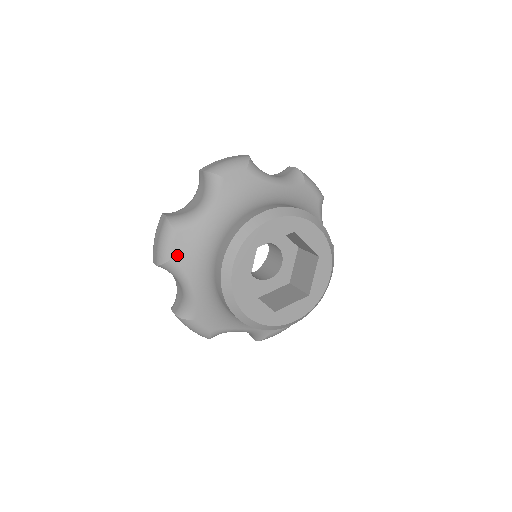
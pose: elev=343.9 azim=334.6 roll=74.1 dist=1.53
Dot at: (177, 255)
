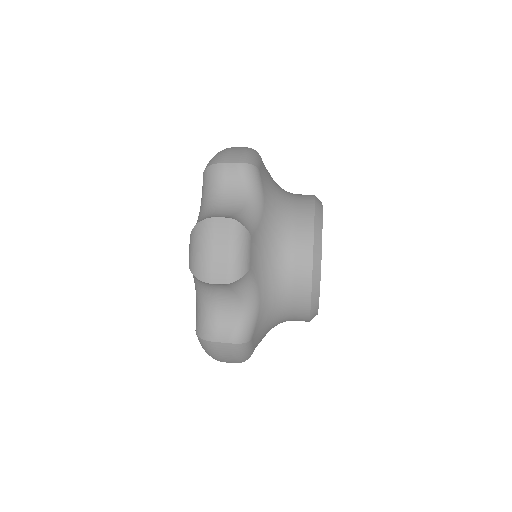
Dot at: (252, 263)
